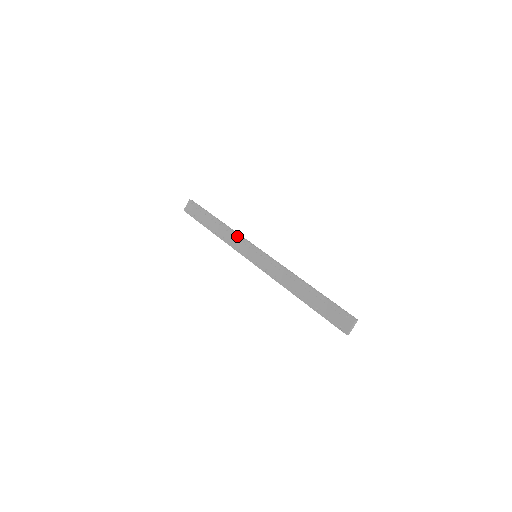
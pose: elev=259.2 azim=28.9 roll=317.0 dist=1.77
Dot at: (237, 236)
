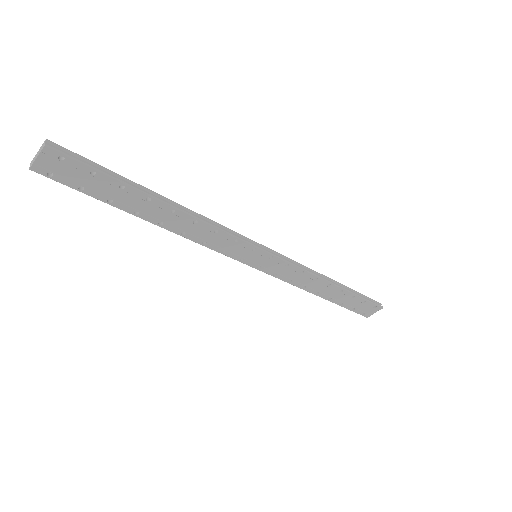
Dot at: (220, 233)
